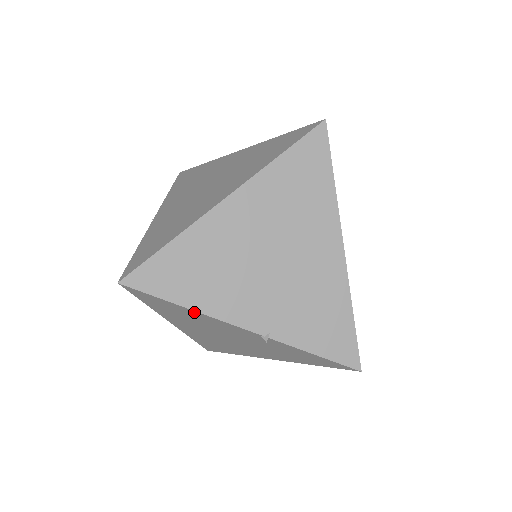
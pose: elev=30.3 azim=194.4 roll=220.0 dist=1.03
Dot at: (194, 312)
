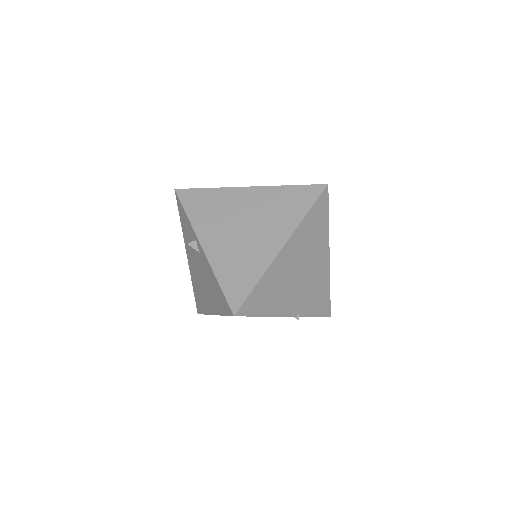
Dot at: (265, 316)
